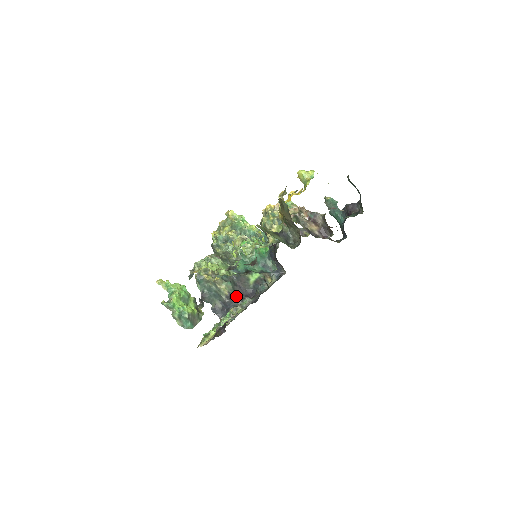
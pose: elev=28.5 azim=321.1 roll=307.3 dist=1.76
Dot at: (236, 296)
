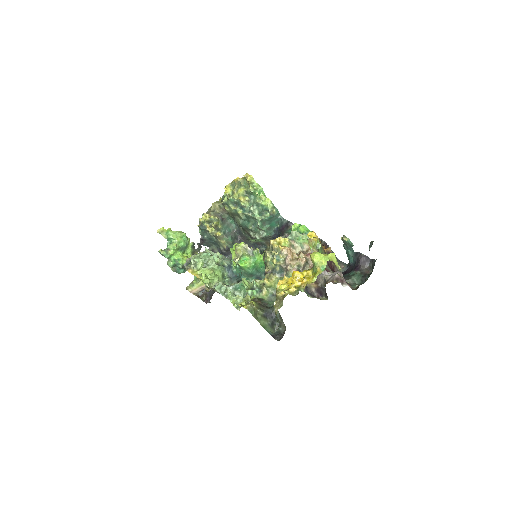
Dot at: occluded
